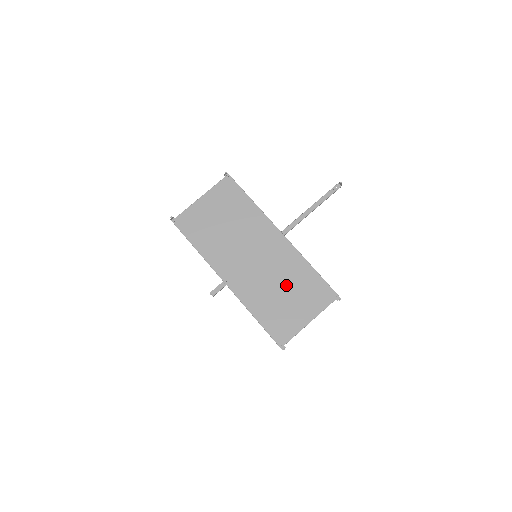
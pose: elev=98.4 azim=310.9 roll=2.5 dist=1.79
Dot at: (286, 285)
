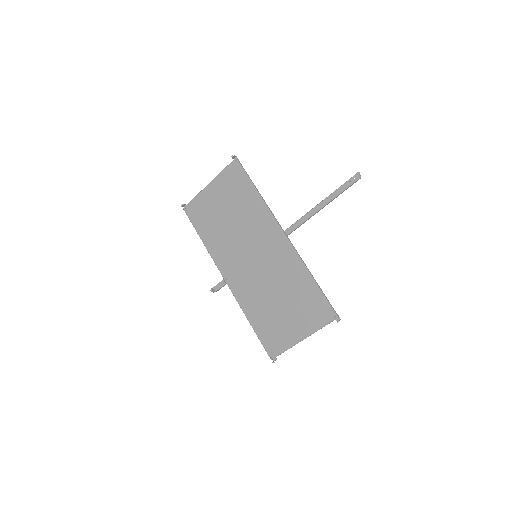
Dot at: (282, 294)
